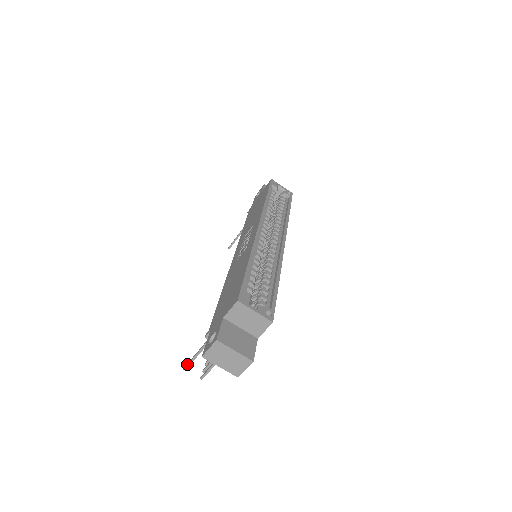
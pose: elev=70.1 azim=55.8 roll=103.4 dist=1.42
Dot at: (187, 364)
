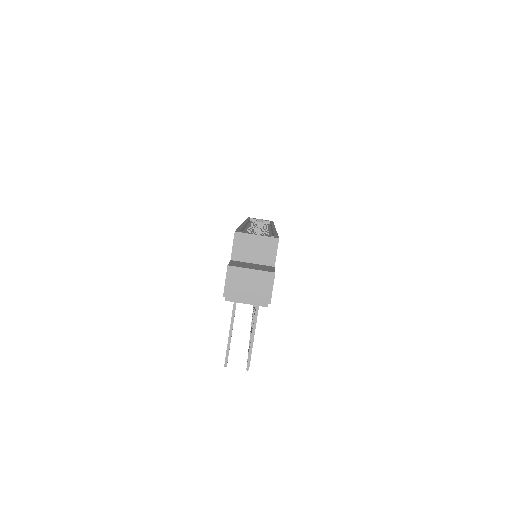
Dot at: occluded
